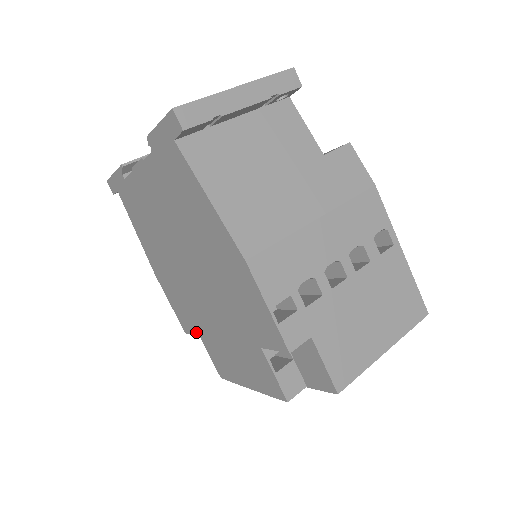
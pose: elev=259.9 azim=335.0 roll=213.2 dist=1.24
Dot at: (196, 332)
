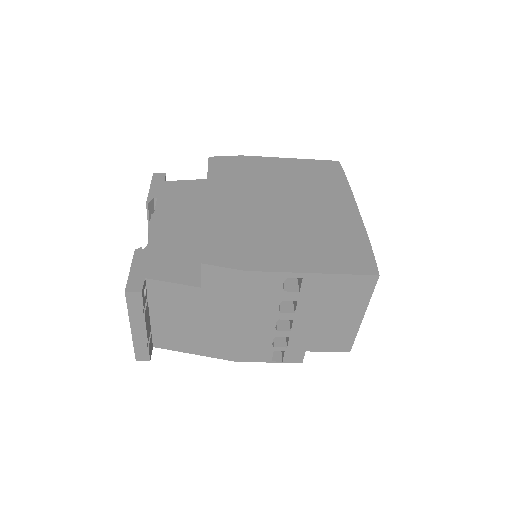
Dot at: occluded
